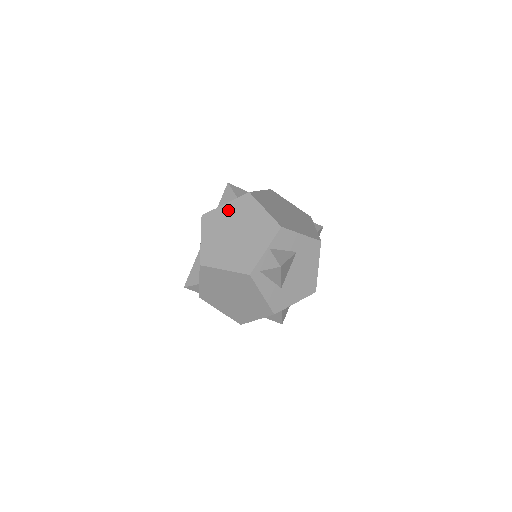
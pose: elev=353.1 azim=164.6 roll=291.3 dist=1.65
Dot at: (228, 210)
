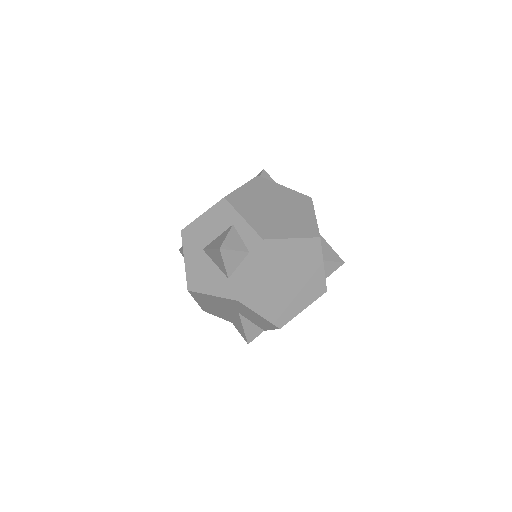
Dot at: (259, 272)
